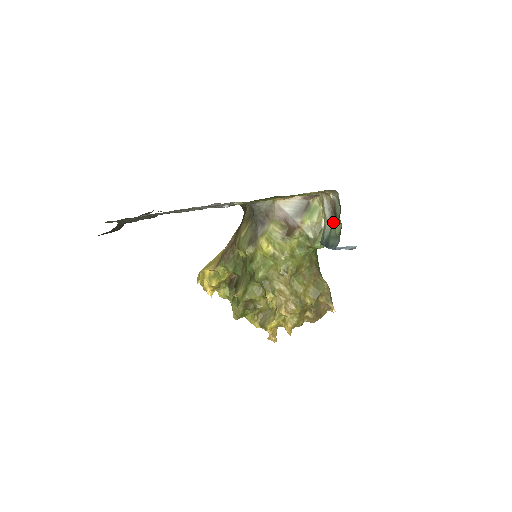
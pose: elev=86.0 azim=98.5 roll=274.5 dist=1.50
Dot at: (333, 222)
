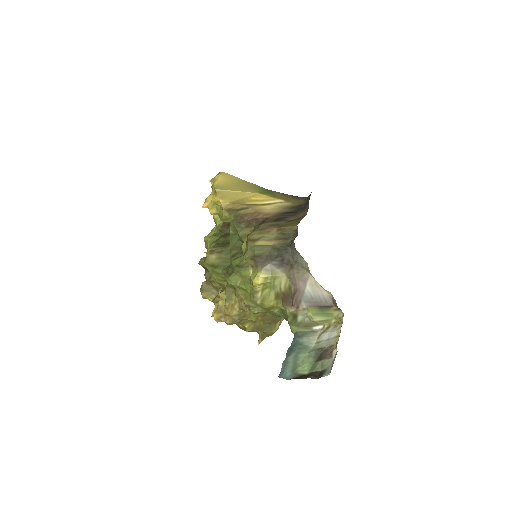
Dot at: (312, 355)
